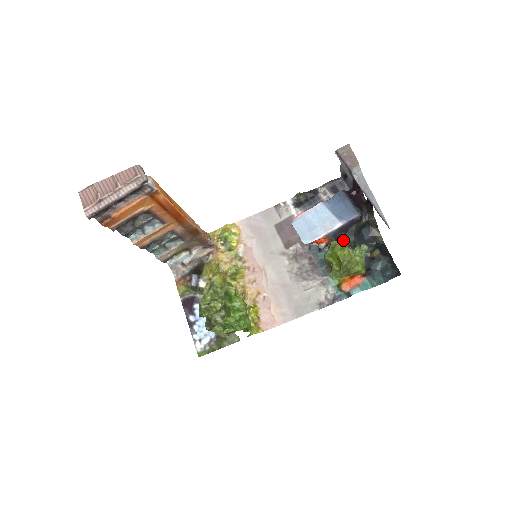
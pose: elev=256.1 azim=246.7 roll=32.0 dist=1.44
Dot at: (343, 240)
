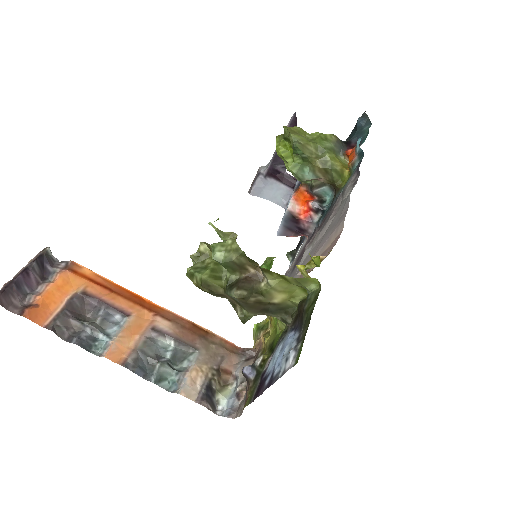
Dot at: occluded
